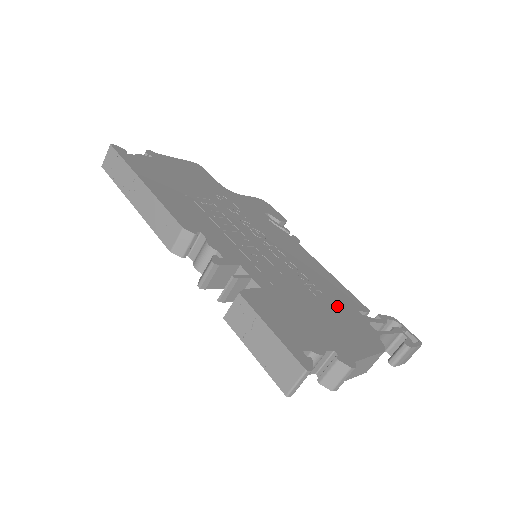
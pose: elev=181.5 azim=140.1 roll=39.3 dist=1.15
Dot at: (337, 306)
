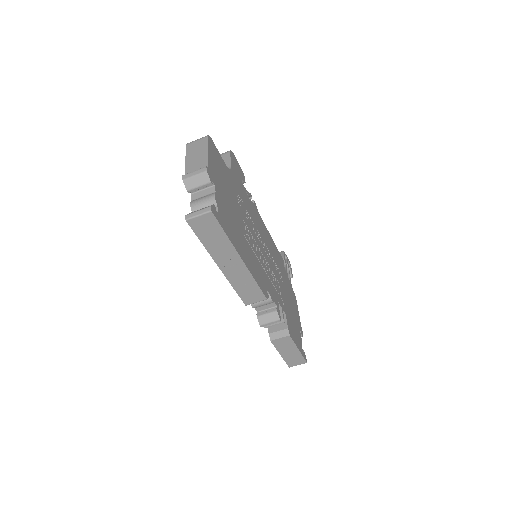
Dot at: (285, 280)
